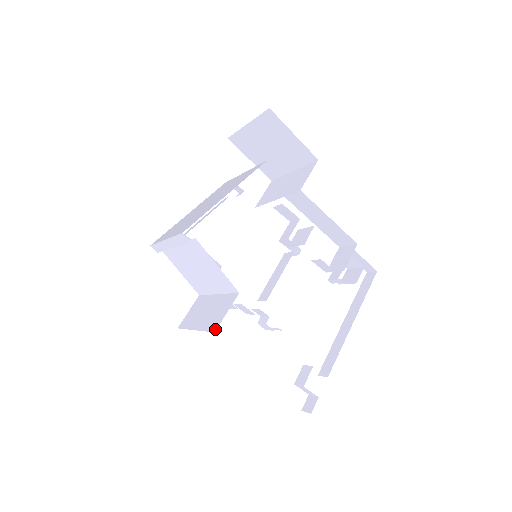
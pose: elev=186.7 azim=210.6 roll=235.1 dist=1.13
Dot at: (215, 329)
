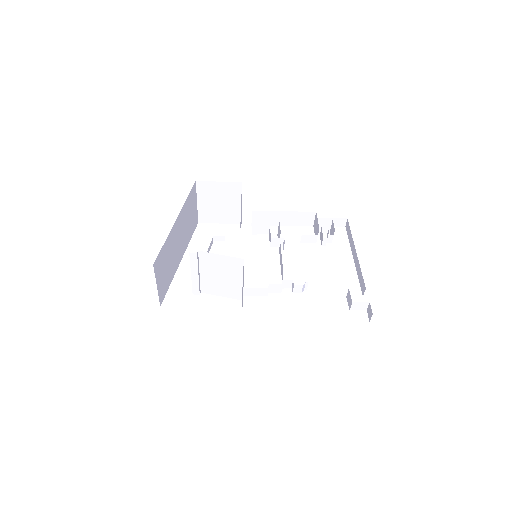
Dot at: (243, 282)
